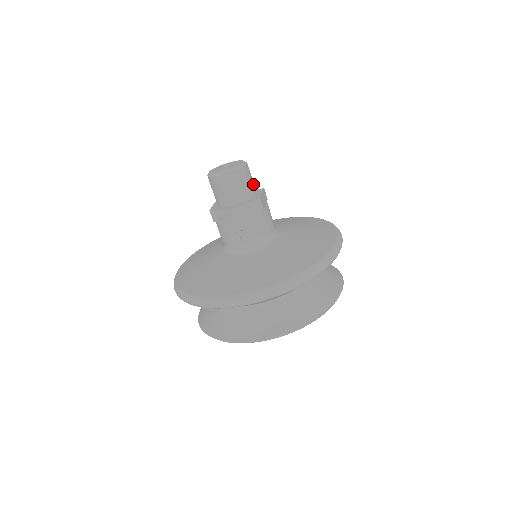
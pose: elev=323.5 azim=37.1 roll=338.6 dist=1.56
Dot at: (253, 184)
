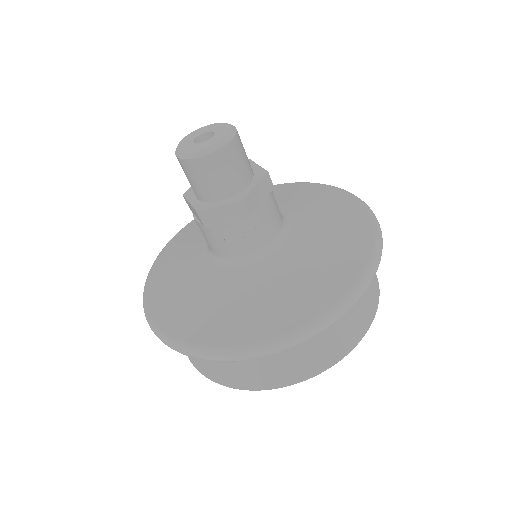
Dot at: occluded
